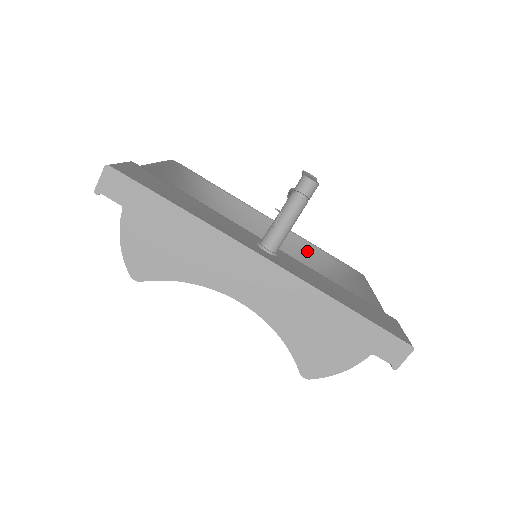
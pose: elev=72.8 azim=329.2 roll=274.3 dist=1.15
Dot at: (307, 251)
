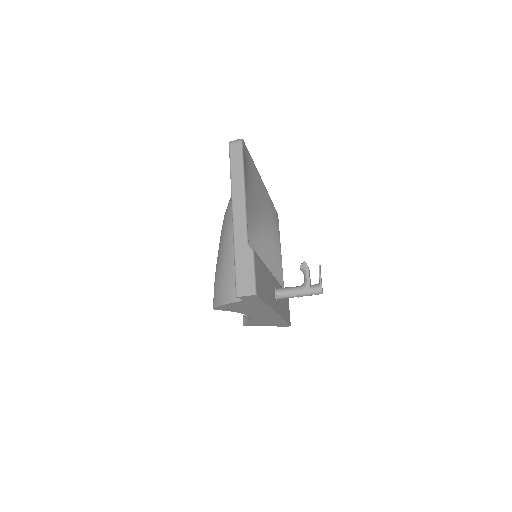
Dot at: (266, 207)
